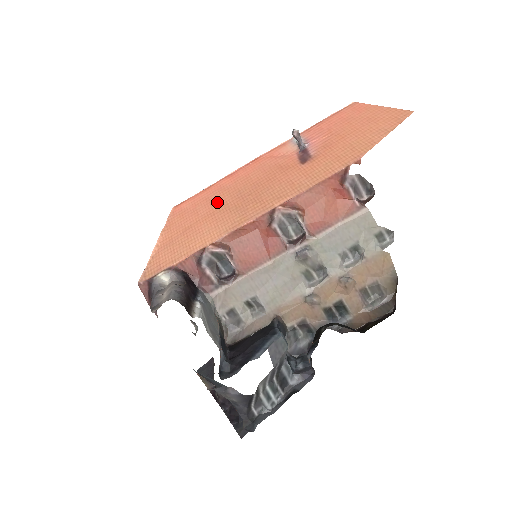
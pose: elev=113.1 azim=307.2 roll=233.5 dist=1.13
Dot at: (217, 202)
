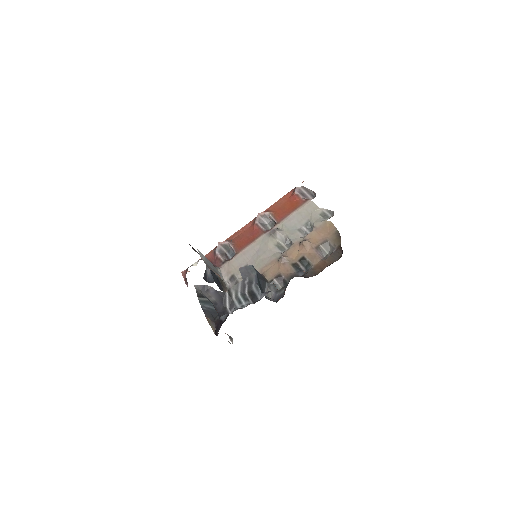
Dot at: occluded
